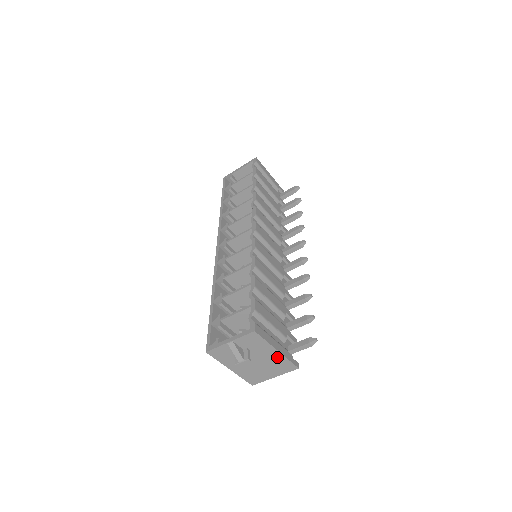
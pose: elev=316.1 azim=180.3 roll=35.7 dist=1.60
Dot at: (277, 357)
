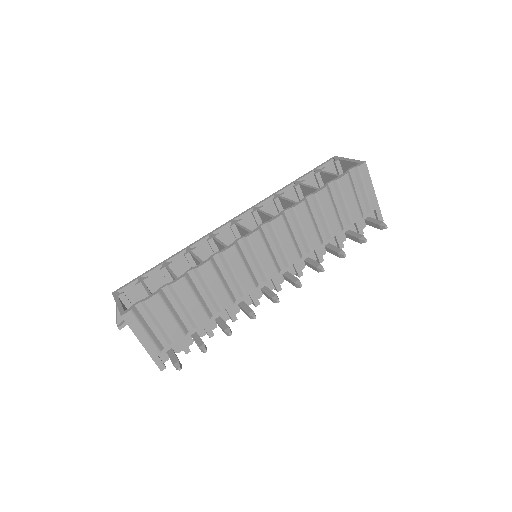
Dot at: occluded
